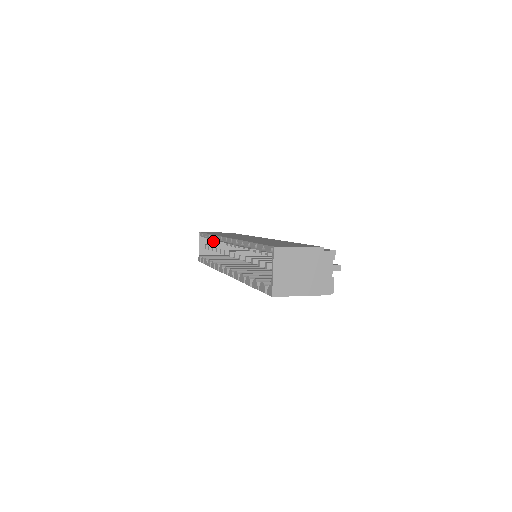
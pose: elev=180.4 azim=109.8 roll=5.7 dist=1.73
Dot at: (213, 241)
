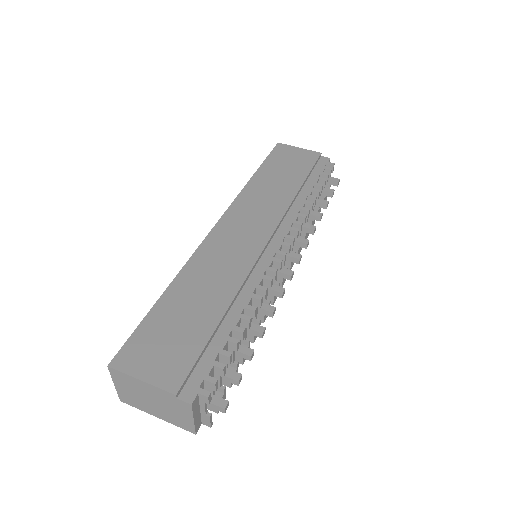
Dot at: occluded
